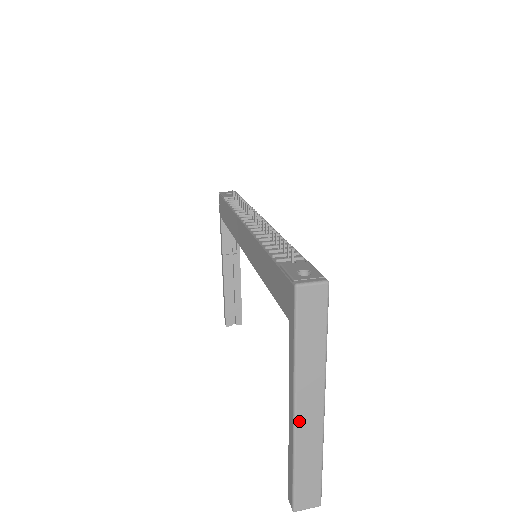
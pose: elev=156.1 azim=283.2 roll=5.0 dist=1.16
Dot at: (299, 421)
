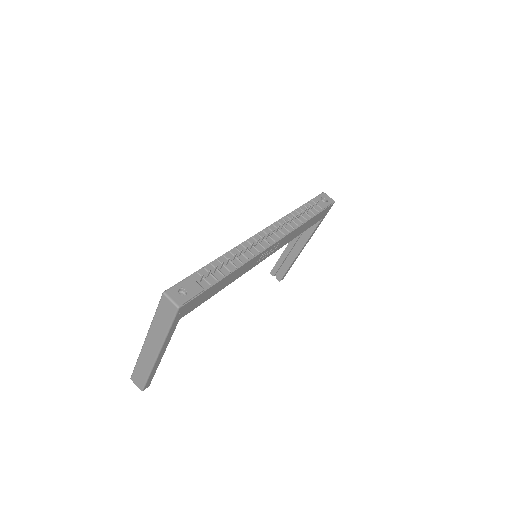
Dot at: (145, 348)
